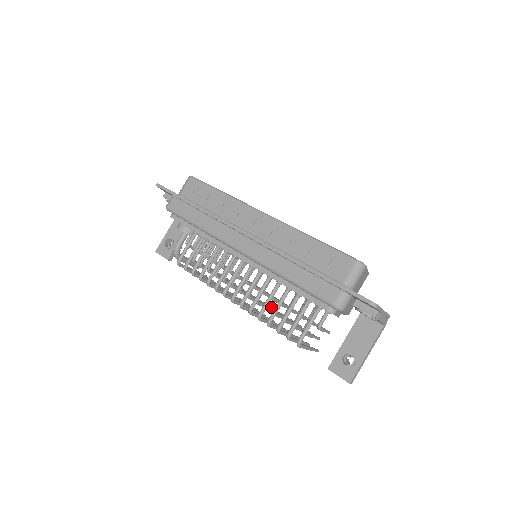
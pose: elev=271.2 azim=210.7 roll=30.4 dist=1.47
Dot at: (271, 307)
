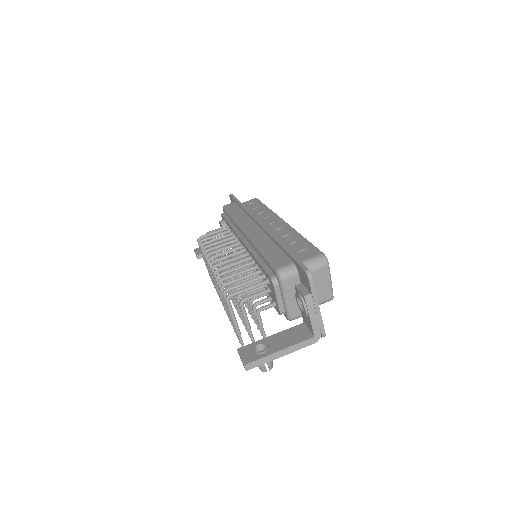
Dot at: occluded
